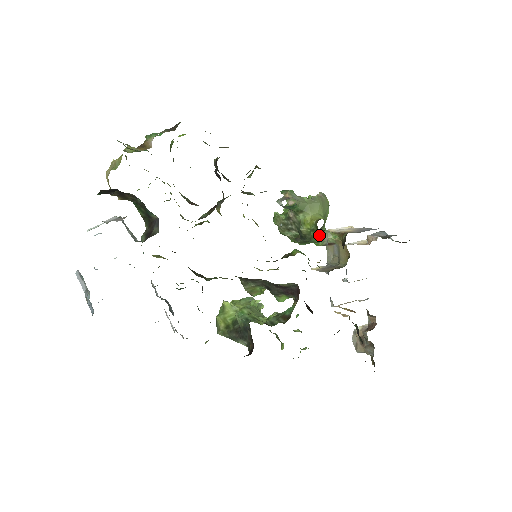
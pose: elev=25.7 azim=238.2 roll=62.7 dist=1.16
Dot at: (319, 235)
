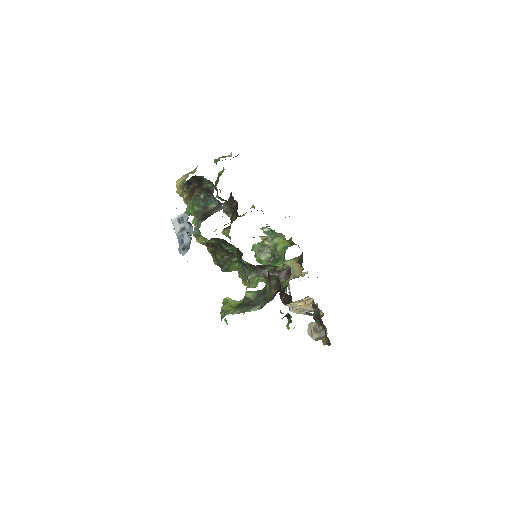
Dot at: (284, 256)
